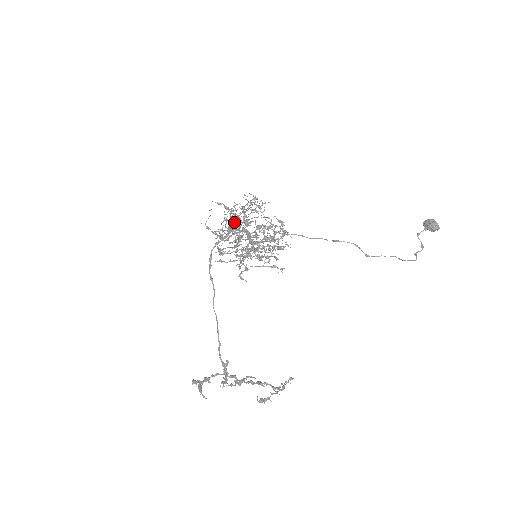
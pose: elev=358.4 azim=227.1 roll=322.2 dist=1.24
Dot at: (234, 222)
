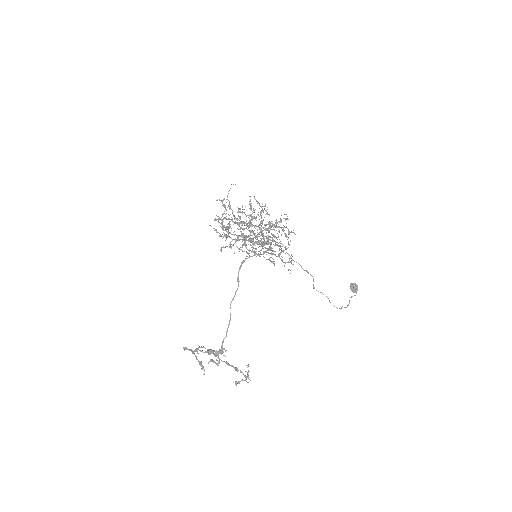
Dot at: occluded
